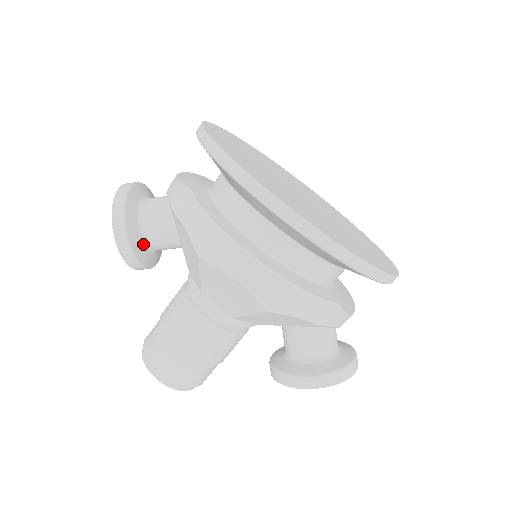
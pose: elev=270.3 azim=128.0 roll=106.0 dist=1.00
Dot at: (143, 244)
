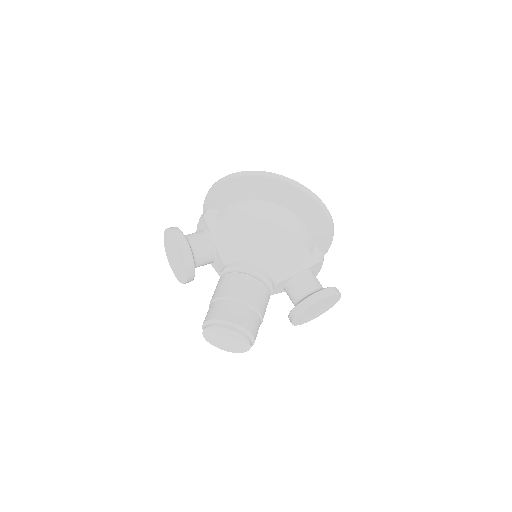
Dot at: (192, 252)
